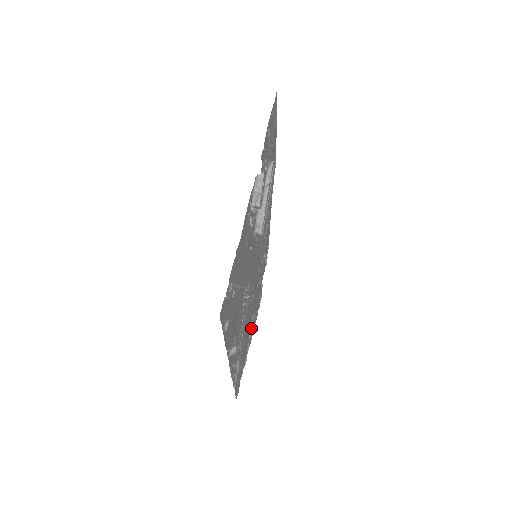
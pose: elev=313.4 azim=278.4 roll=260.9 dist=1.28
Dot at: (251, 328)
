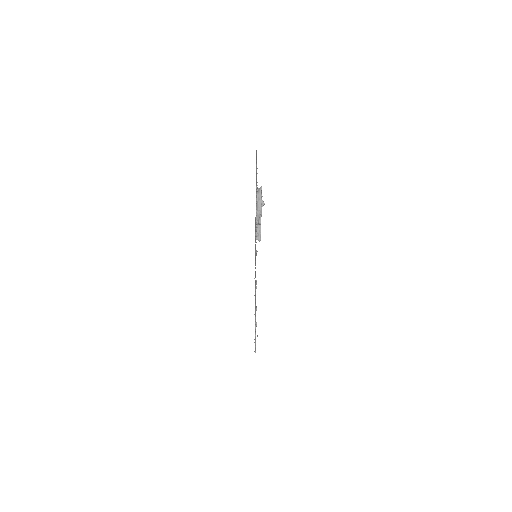
Dot at: occluded
